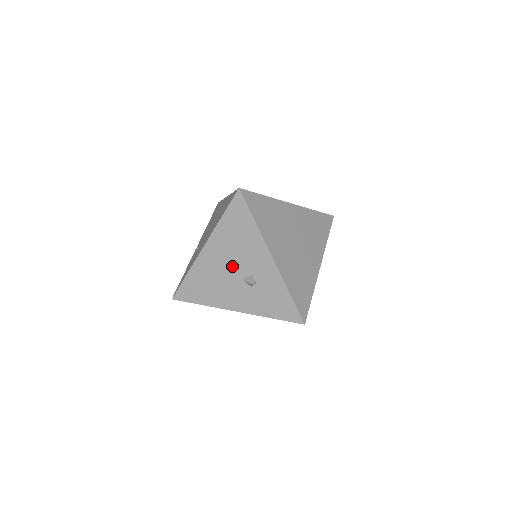
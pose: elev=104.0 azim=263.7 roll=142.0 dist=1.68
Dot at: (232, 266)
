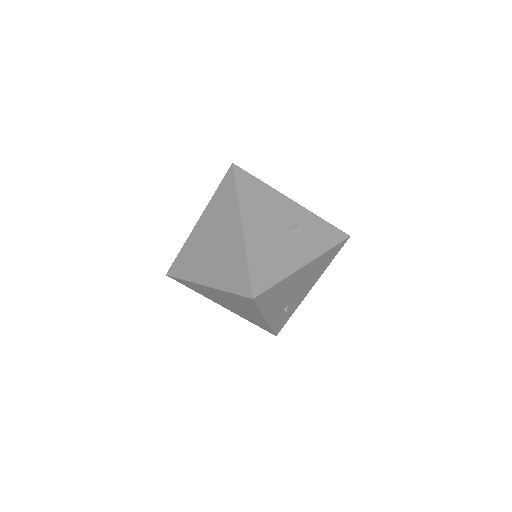
Dot at: (274, 226)
